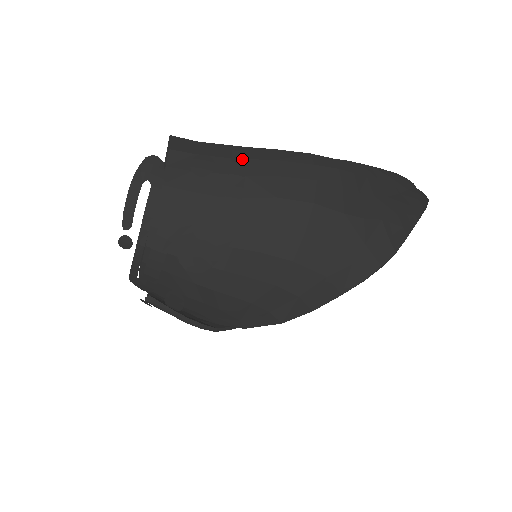
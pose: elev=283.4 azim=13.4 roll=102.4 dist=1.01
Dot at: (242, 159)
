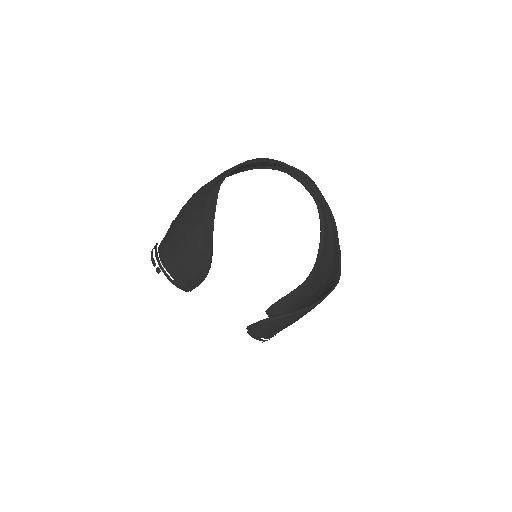
Dot at: occluded
